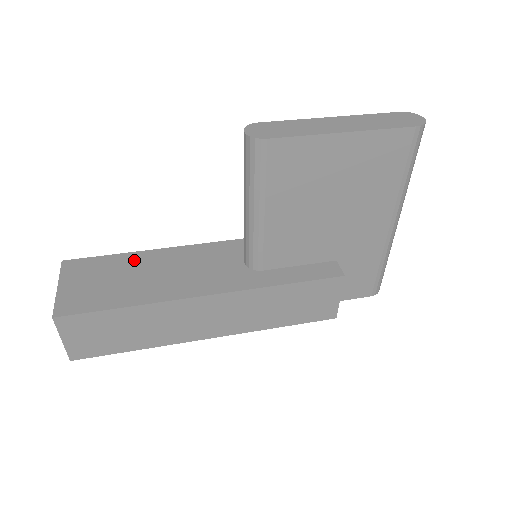
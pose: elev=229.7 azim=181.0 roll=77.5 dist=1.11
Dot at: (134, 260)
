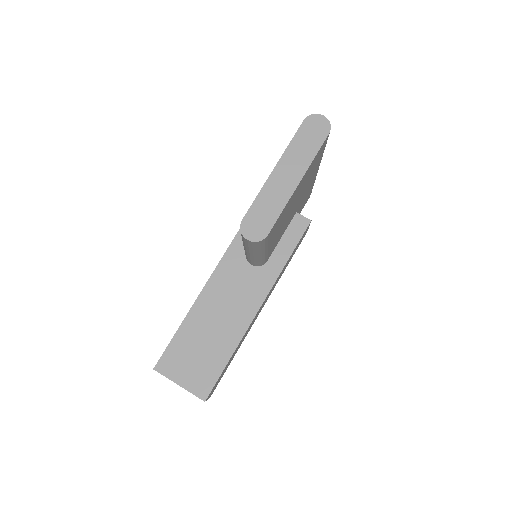
Dot at: (192, 326)
